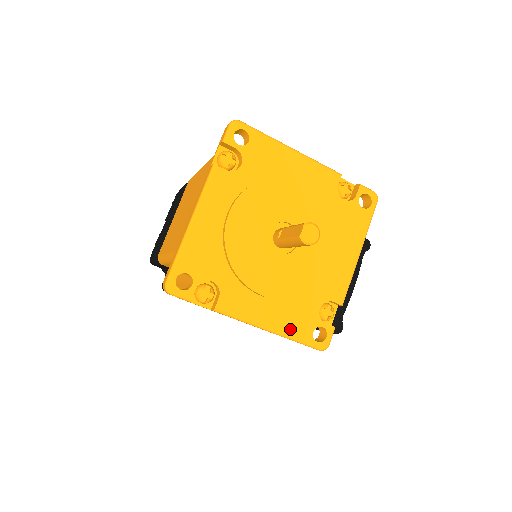
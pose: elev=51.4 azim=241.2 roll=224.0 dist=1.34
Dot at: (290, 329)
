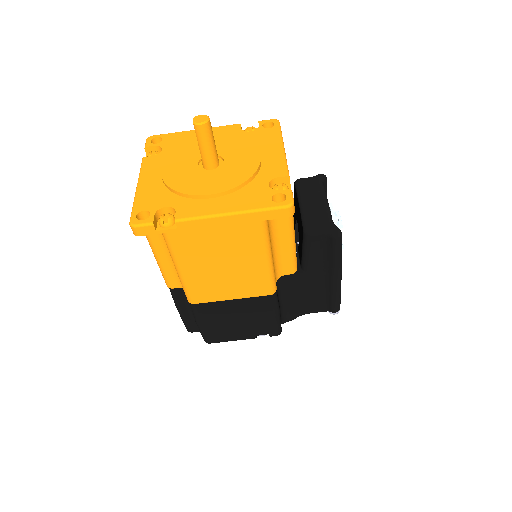
Dot at: (249, 205)
